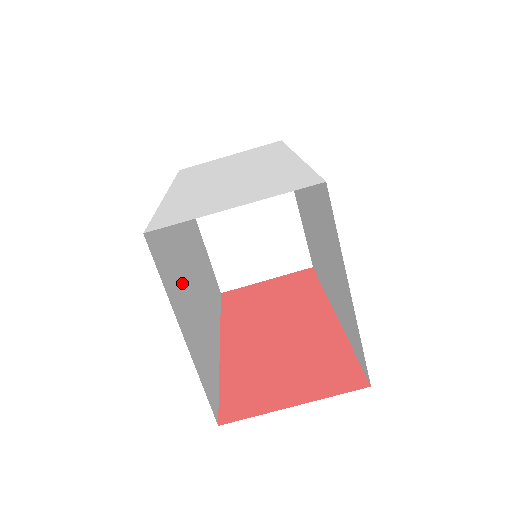
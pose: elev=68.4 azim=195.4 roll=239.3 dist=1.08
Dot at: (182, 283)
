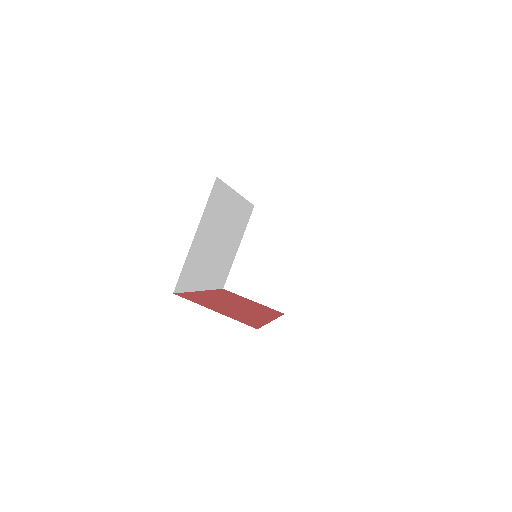
Dot at: (212, 226)
